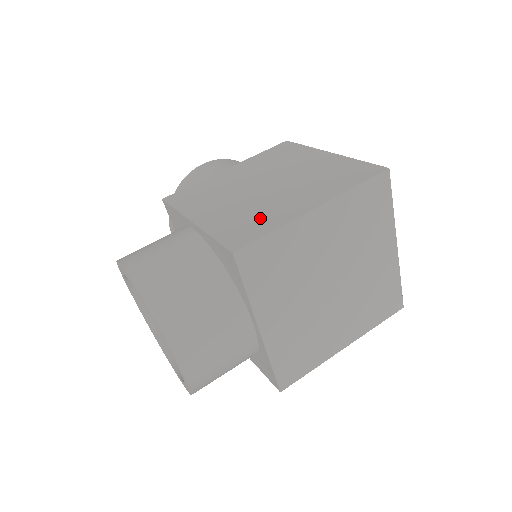
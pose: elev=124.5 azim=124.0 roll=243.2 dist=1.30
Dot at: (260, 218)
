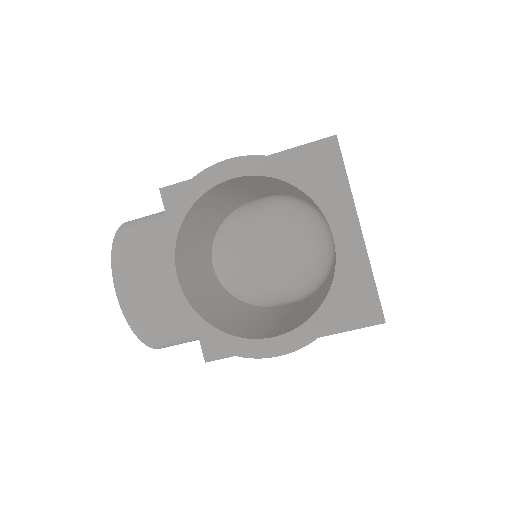
Dot at: occluded
